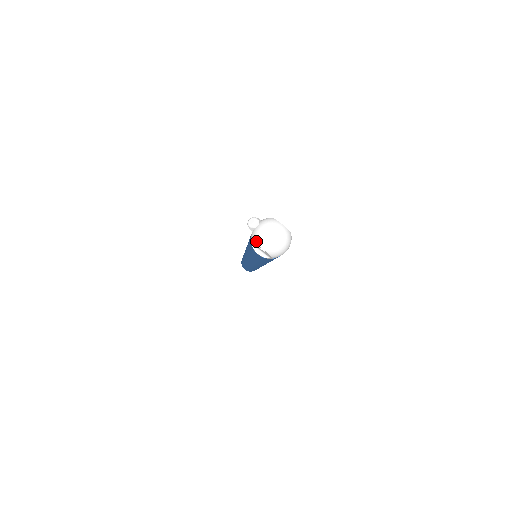
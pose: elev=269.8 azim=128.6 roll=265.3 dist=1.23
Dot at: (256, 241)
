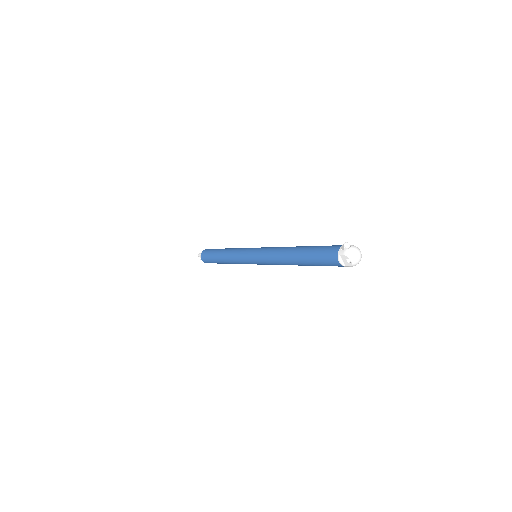
Dot at: (349, 256)
